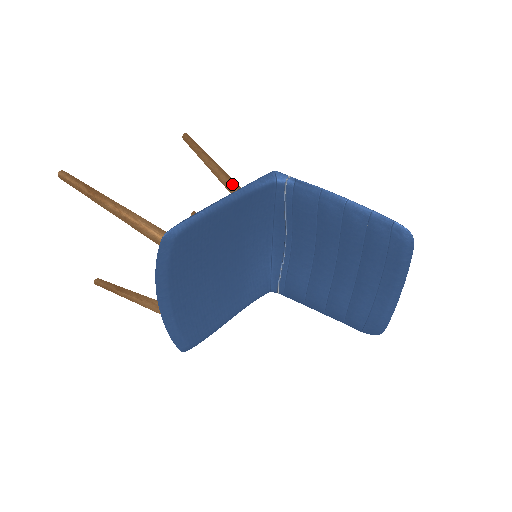
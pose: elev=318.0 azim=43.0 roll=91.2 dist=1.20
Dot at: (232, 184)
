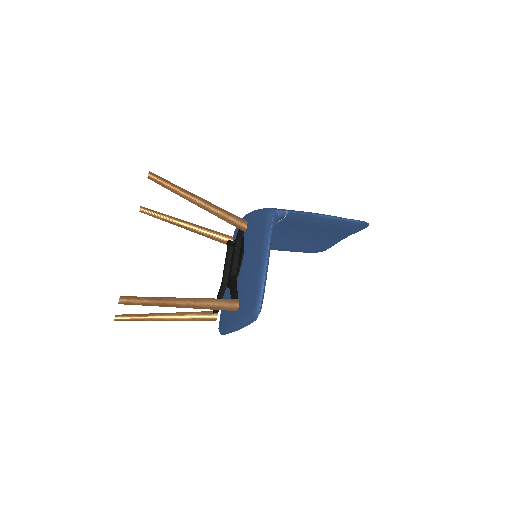
Dot at: (224, 214)
